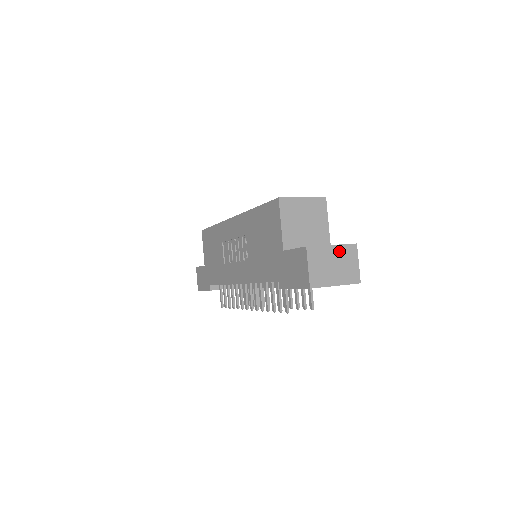
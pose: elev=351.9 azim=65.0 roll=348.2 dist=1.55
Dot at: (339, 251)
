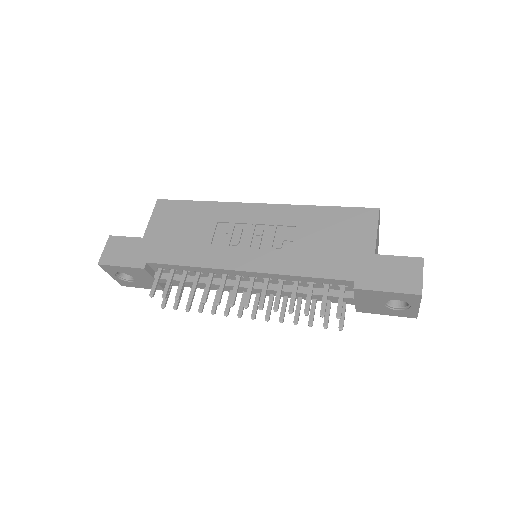
Dot at: occluded
